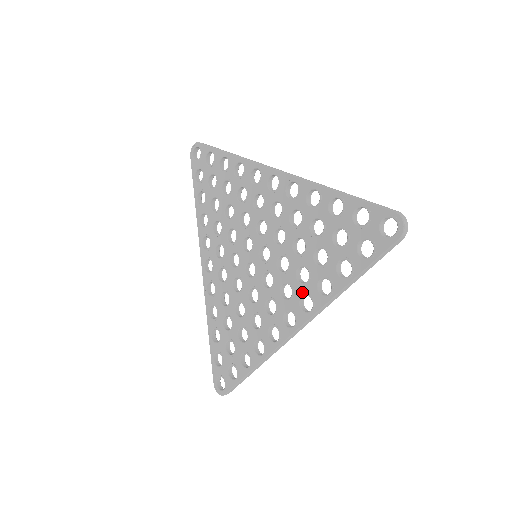
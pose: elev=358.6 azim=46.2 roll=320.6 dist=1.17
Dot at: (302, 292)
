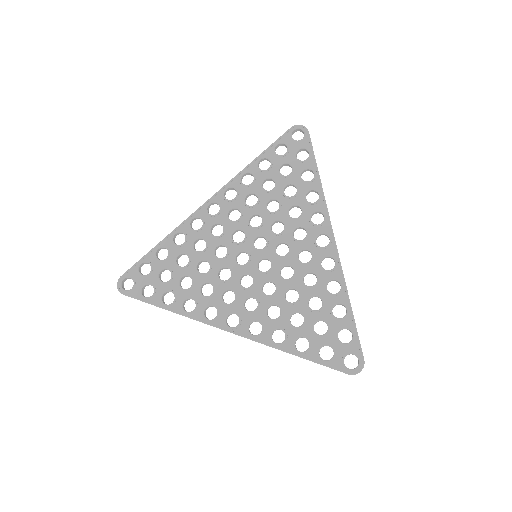
Dot at: (261, 319)
